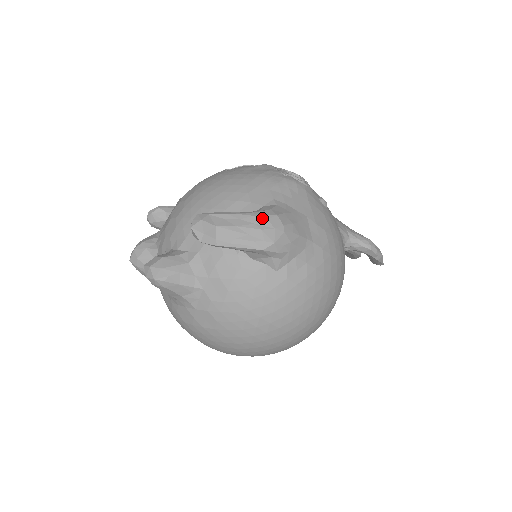
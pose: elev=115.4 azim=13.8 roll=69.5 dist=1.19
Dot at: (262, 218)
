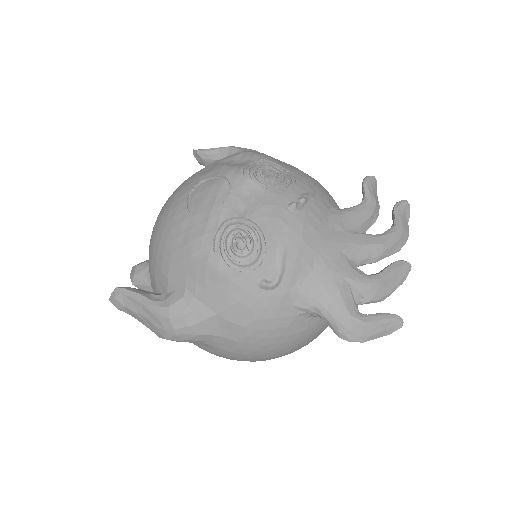
Dot at: (156, 316)
